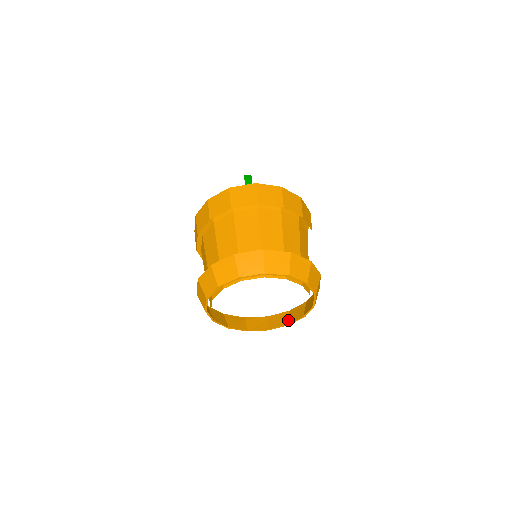
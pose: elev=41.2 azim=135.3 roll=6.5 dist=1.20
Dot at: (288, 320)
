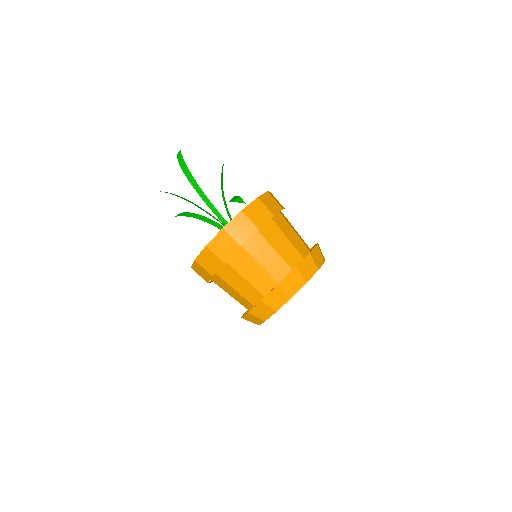
Dot at: occluded
